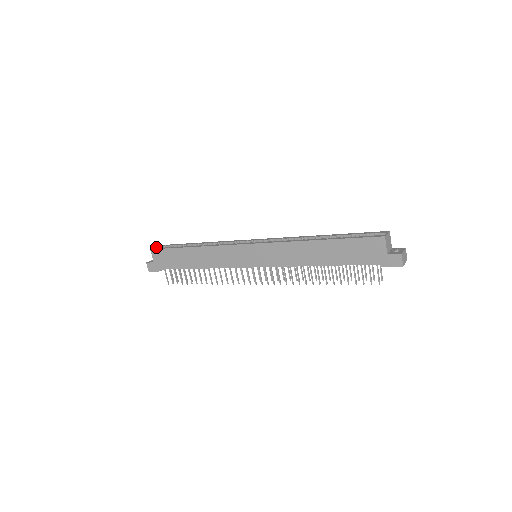
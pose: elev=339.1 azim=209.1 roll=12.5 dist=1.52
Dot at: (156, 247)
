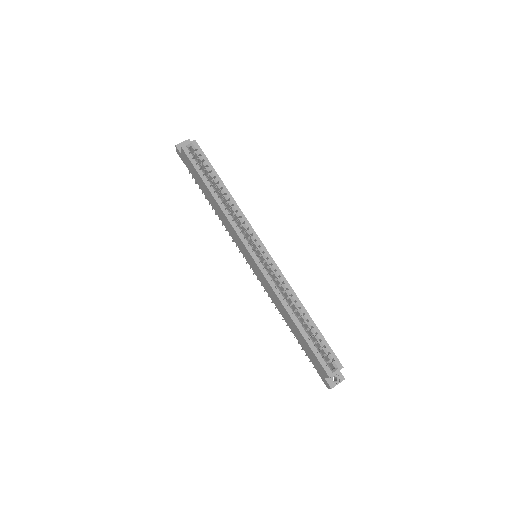
Dot at: (189, 144)
